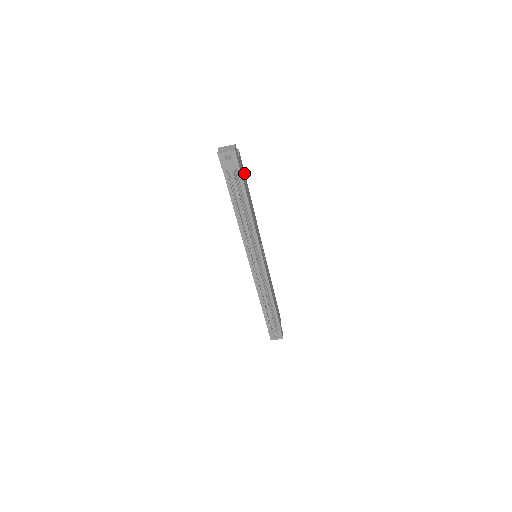
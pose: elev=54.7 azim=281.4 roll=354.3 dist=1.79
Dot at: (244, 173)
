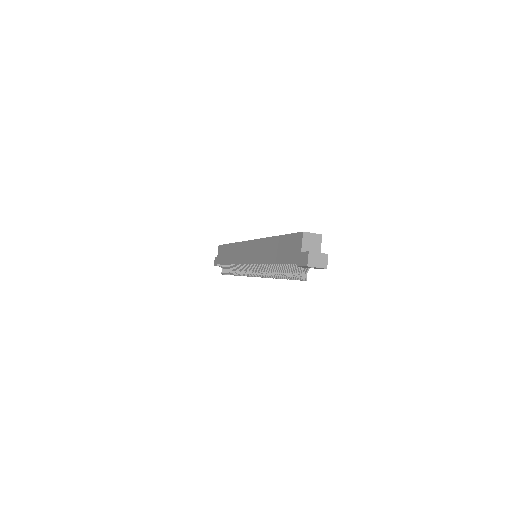
Dot at: occluded
